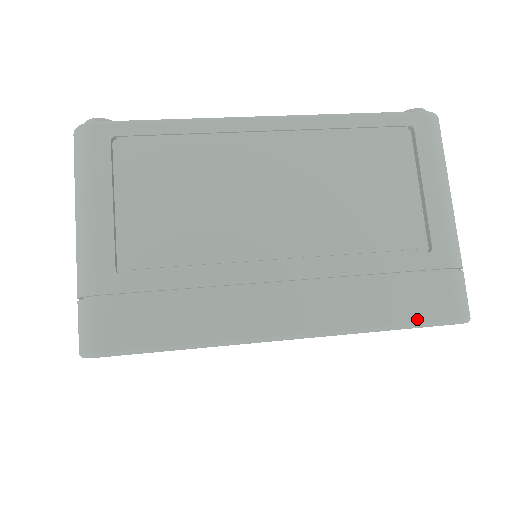
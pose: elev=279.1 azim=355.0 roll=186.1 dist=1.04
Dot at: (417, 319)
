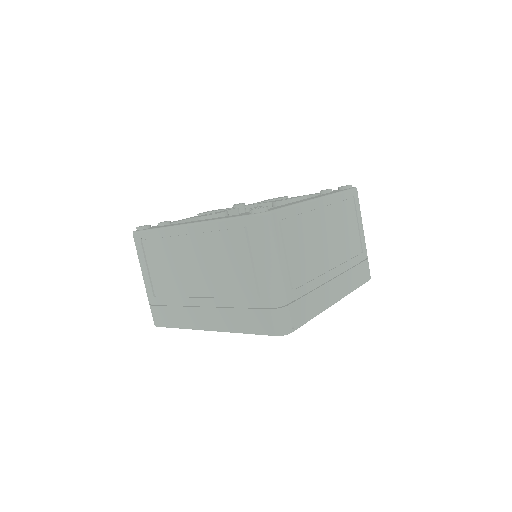
Dot at: (256, 331)
